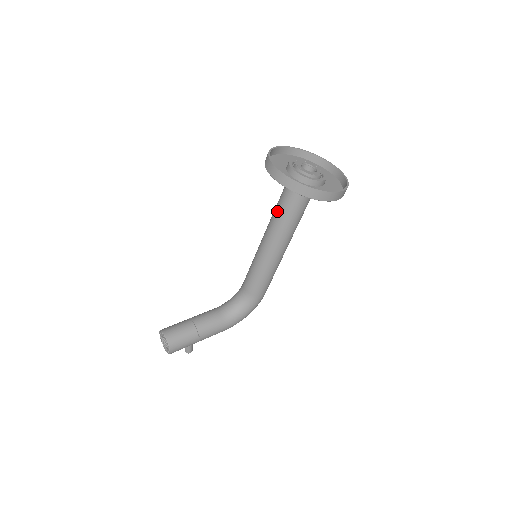
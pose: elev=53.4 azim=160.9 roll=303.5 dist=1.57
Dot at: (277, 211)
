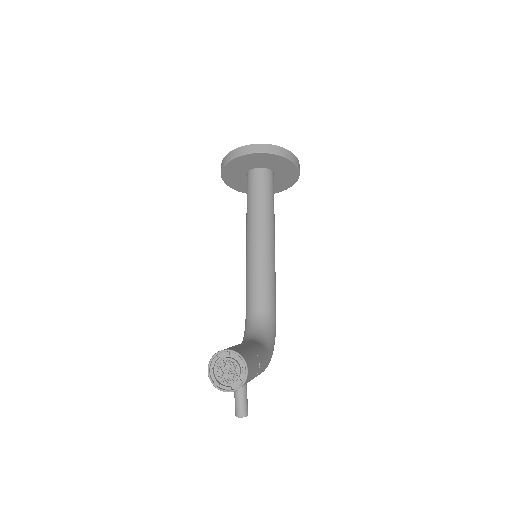
Dot at: (255, 204)
